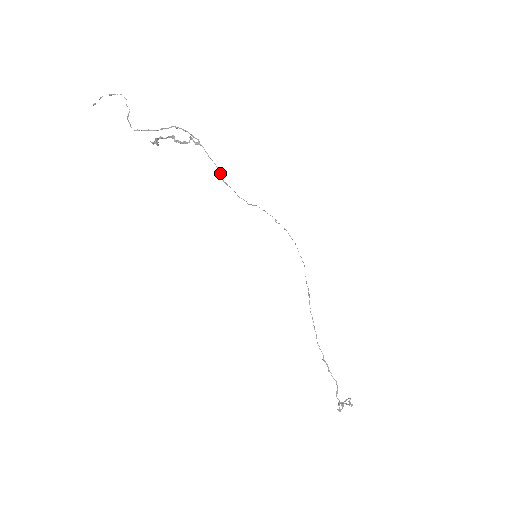
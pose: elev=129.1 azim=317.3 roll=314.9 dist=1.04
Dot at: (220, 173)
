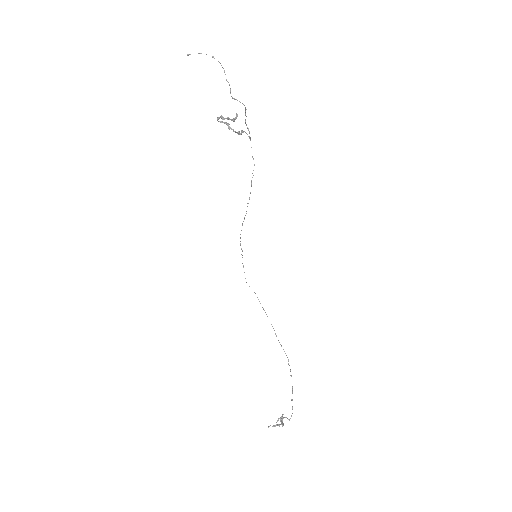
Dot at: occluded
